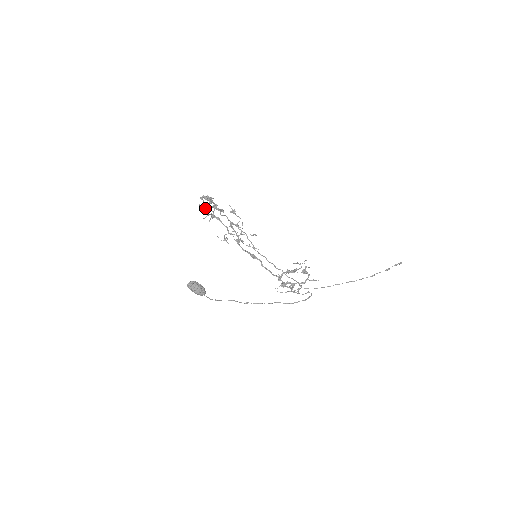
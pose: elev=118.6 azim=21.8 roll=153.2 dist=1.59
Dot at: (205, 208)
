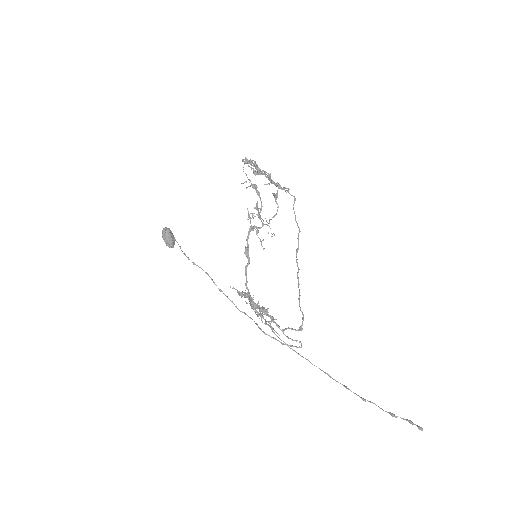
Dot at: (257, 173)
